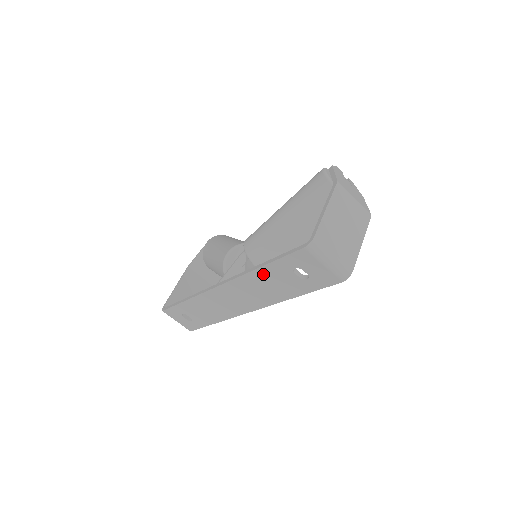
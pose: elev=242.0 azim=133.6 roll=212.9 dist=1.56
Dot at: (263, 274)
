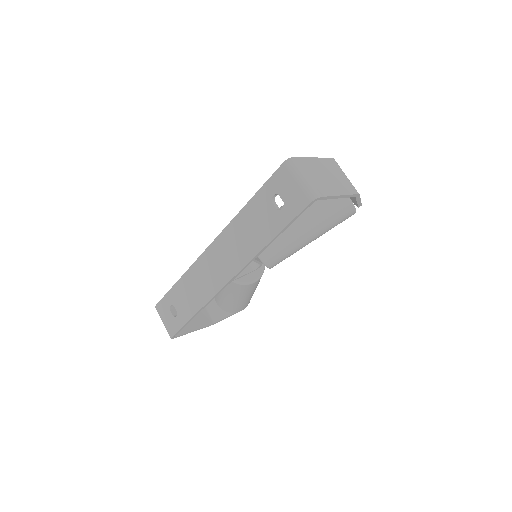
Dot at: (248, 213)
